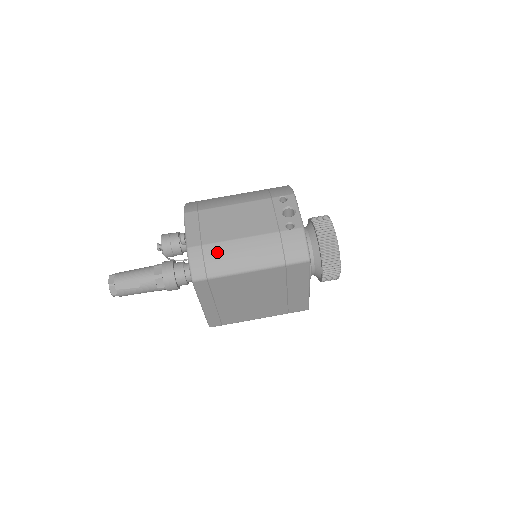
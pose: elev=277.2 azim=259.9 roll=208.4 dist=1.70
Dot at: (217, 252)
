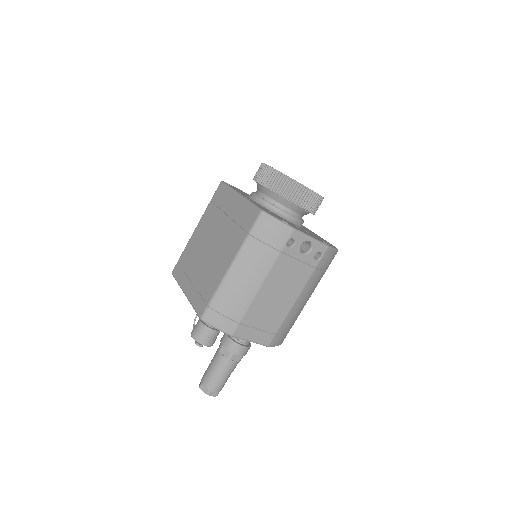
Dot at: (287, 324)
